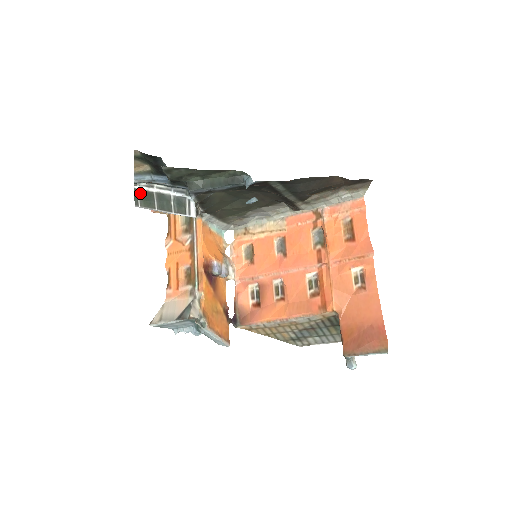
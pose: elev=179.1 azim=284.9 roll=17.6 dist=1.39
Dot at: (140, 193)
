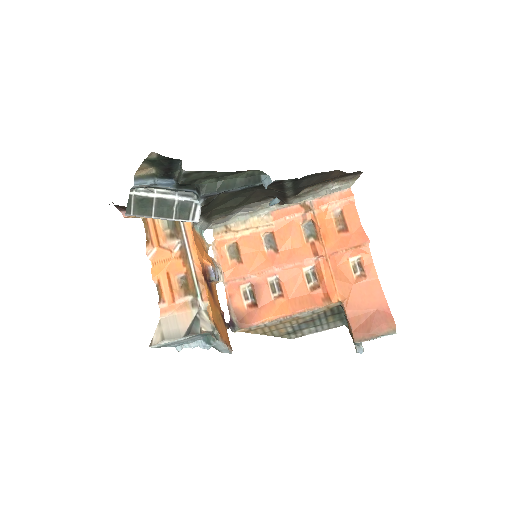
Dot at: (135, 200)
